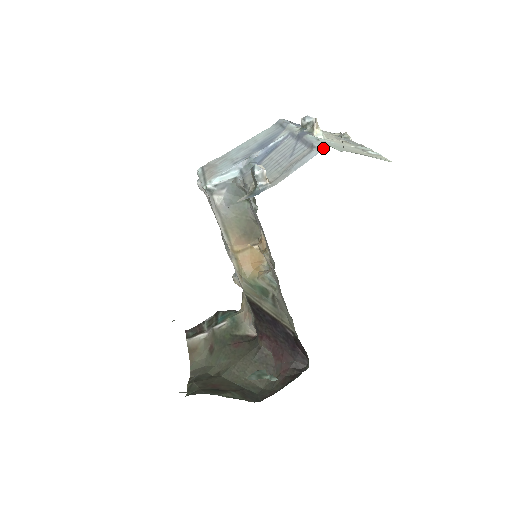
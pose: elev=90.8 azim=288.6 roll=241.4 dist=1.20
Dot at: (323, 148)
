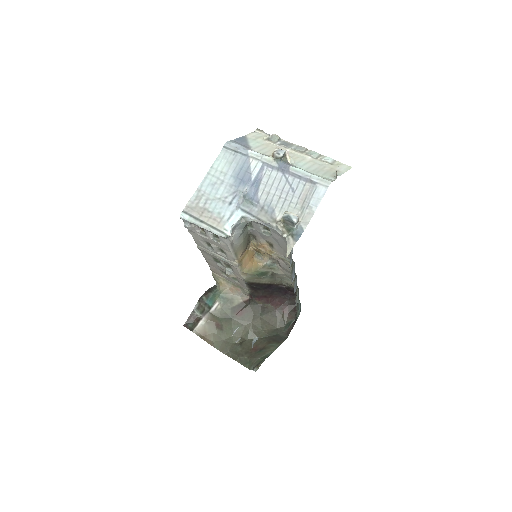
Dot at: (328, 184)
